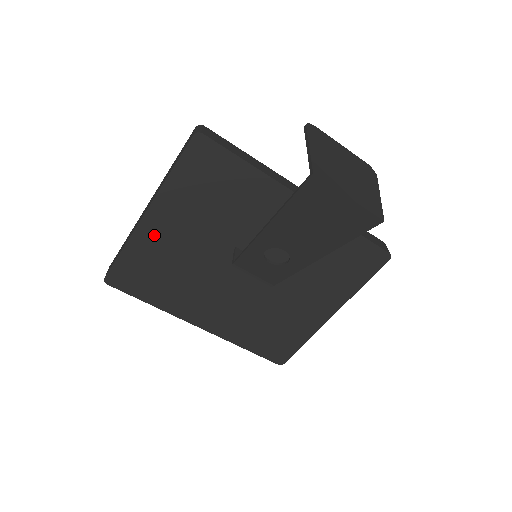
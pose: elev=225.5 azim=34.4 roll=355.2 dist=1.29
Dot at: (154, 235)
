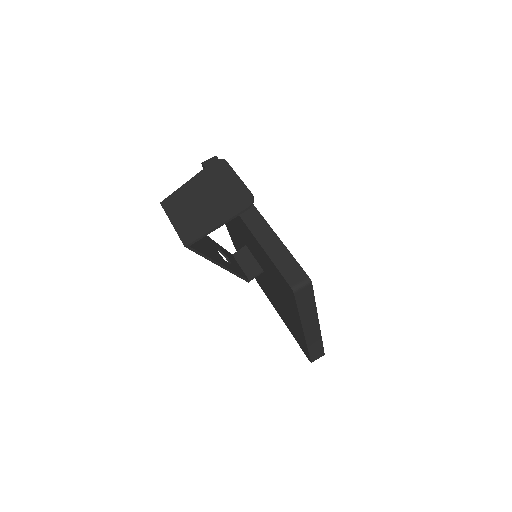
Dot at: (228, 225)
